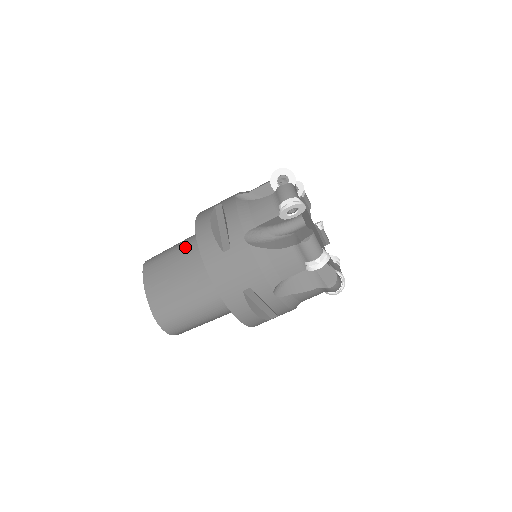
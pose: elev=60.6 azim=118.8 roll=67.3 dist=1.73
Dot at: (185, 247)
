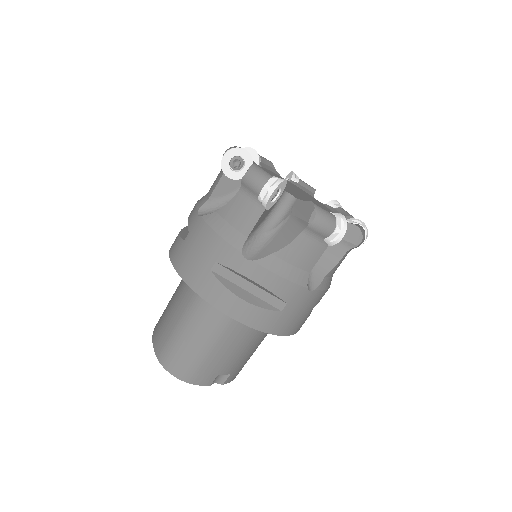
Dot at: occluded
